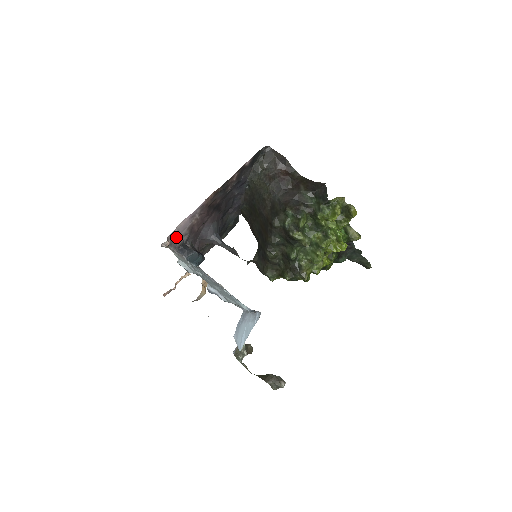
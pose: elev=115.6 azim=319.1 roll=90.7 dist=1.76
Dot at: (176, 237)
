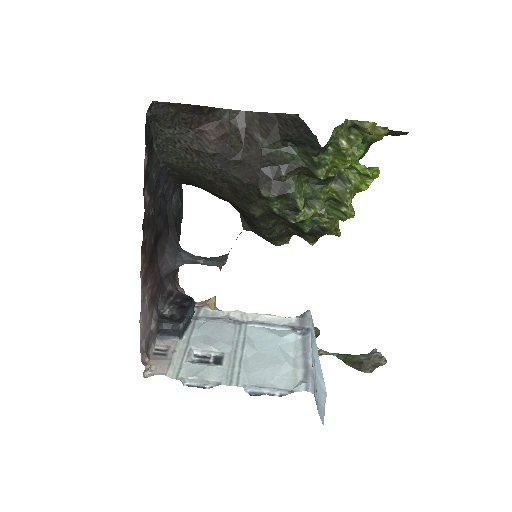
Dot at: (146, 336)
